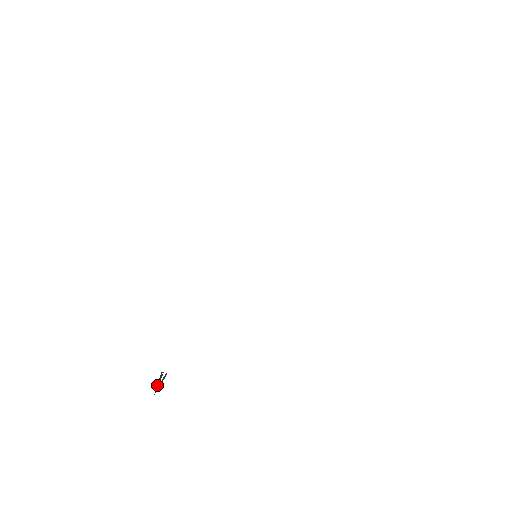
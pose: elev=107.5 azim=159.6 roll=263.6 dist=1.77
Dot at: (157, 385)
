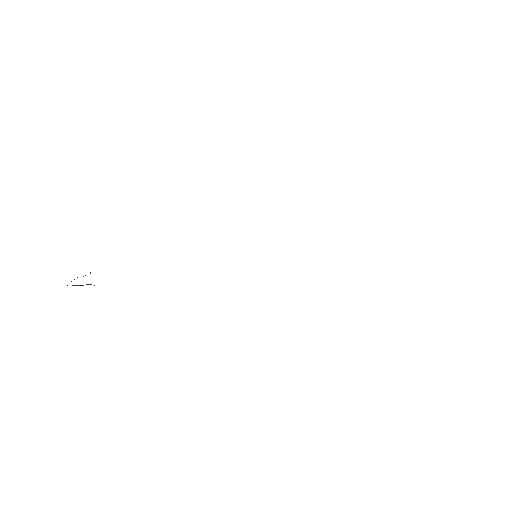
Dot at: occluded
